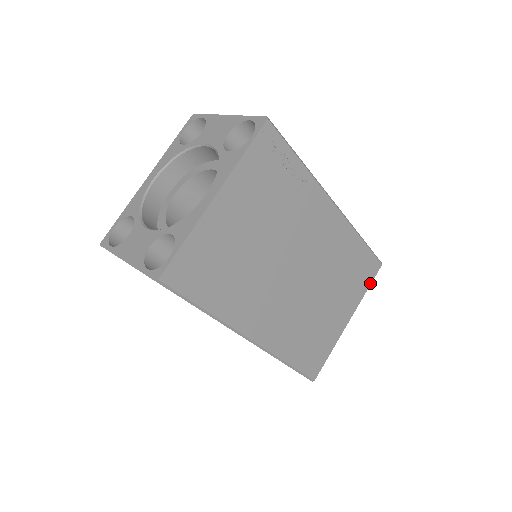
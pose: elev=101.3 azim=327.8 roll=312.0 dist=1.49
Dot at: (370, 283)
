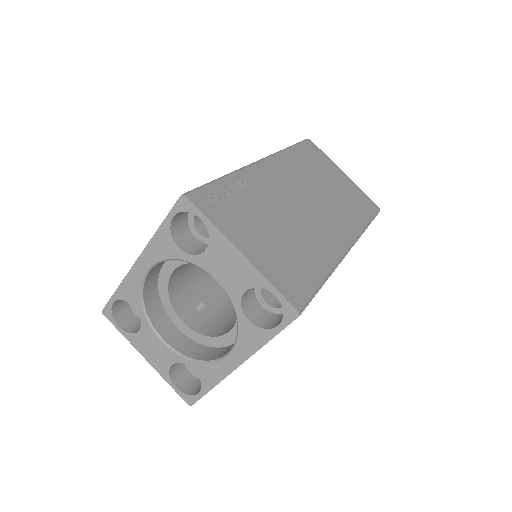
Dot at: occluded
